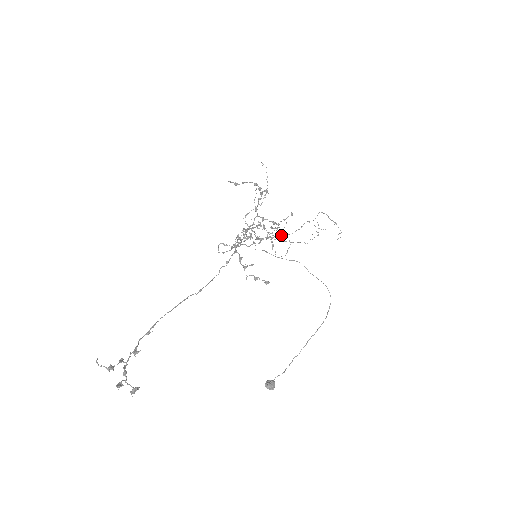
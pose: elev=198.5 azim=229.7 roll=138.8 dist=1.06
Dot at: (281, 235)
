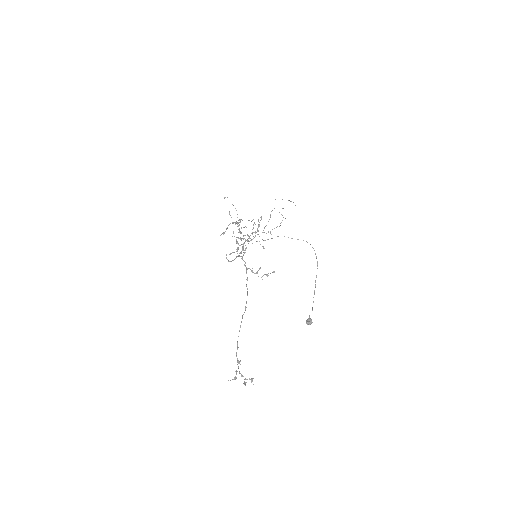
Dot at: (259, 226)
